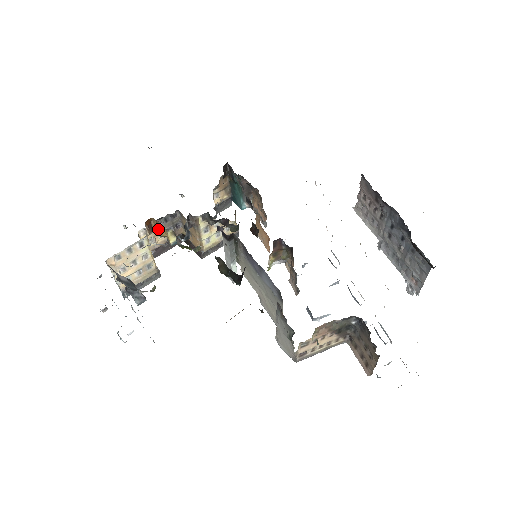
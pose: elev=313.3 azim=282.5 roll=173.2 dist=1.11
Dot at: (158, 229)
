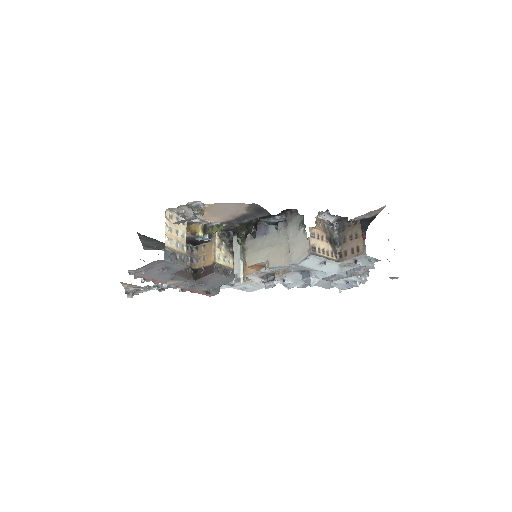
Dot at: (190, 230)
